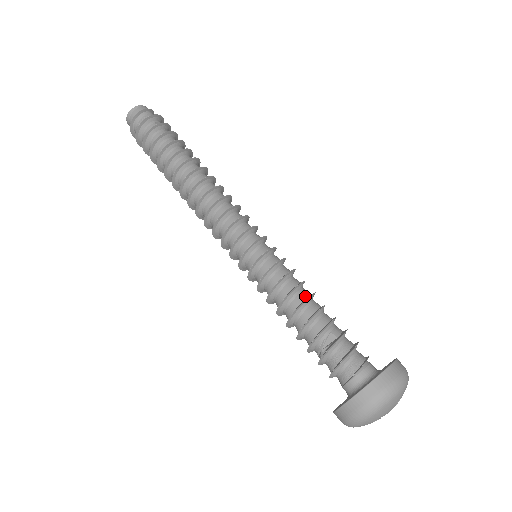
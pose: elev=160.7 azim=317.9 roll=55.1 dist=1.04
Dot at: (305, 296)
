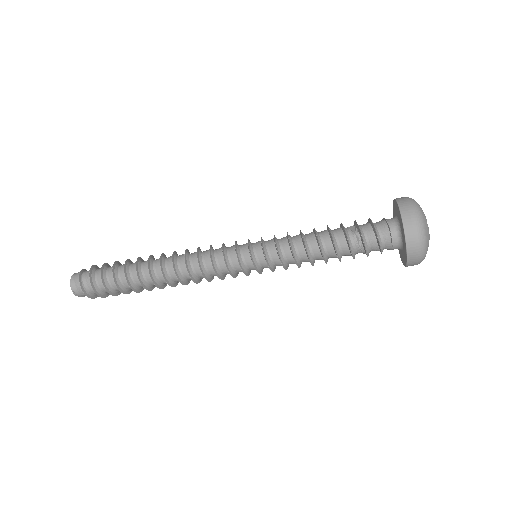
Dot at: occluded
